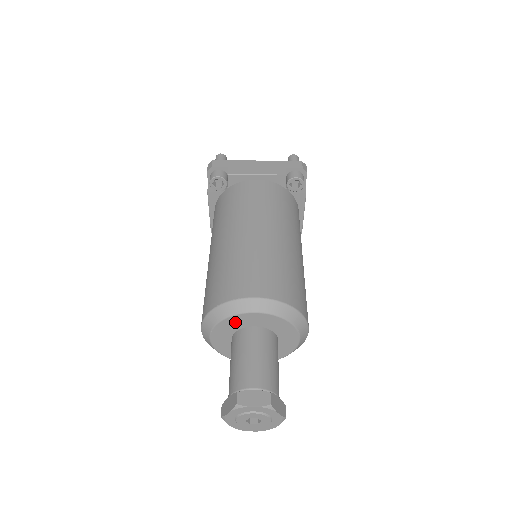
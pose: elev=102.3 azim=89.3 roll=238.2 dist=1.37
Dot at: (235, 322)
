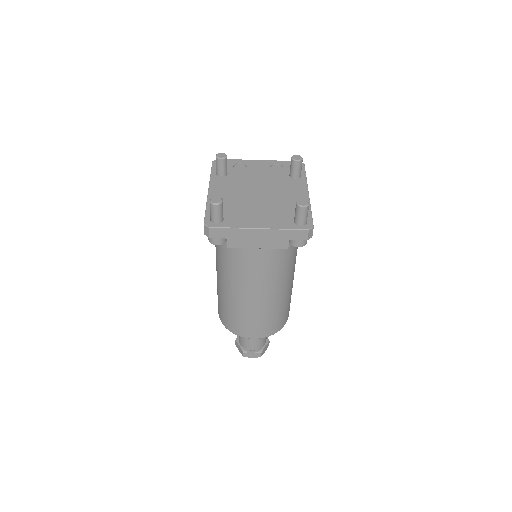
Dot at: occluded
